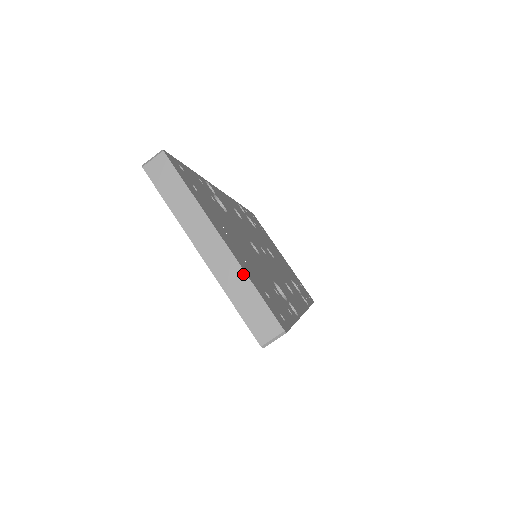
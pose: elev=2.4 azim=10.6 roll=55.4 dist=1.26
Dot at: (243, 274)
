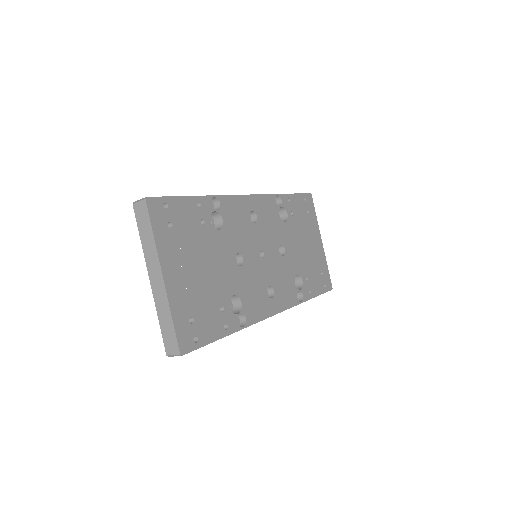
Dot at: (168, 307)
